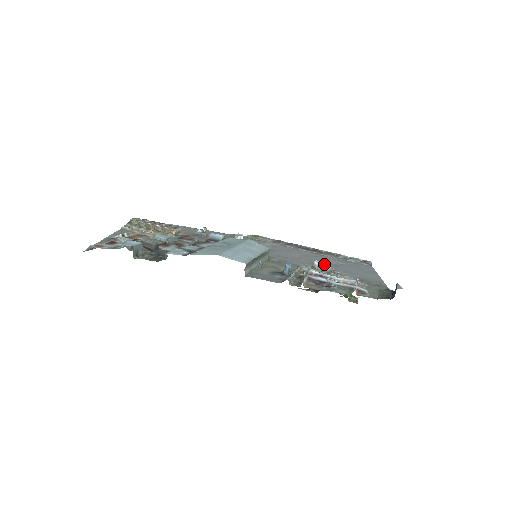
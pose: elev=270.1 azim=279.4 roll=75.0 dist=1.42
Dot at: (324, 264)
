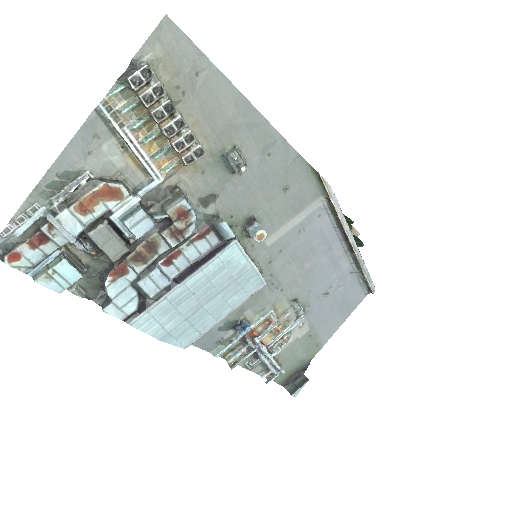
Dot at: (302, 311)
